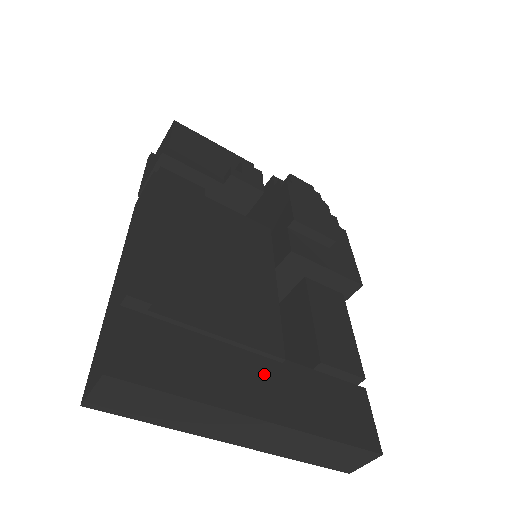
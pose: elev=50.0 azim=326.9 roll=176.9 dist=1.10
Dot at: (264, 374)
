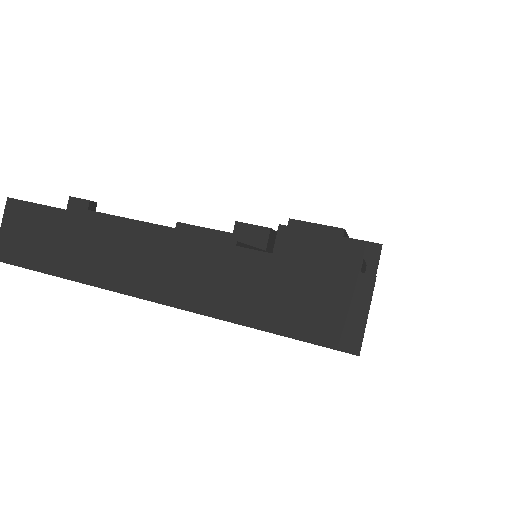
Dot at: occluded
